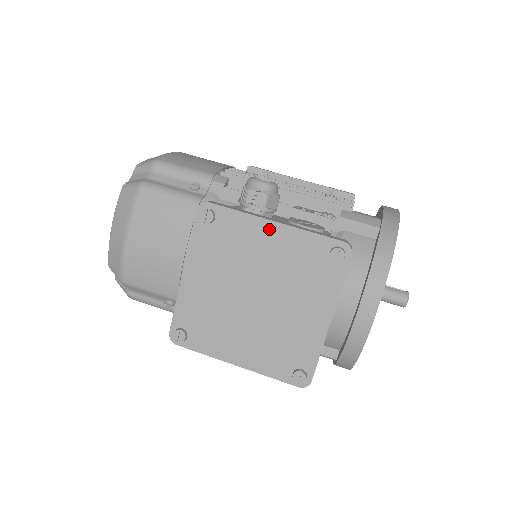
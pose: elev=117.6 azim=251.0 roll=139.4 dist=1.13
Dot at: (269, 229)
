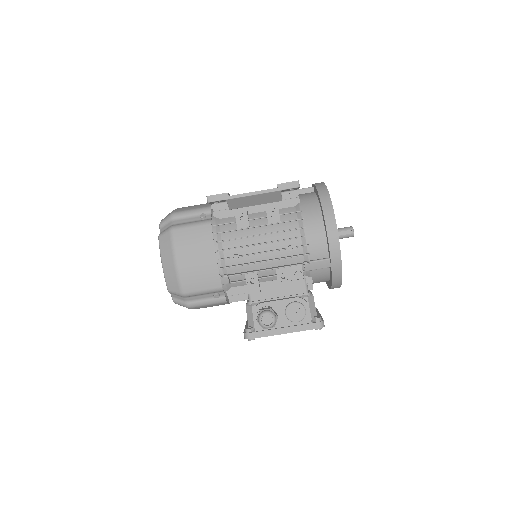
Dot at: (283, 333)
